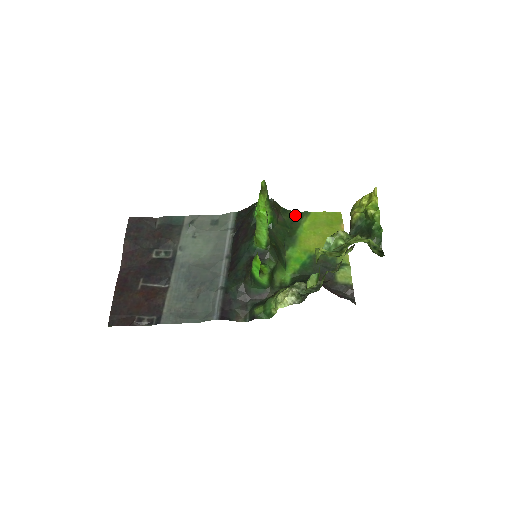
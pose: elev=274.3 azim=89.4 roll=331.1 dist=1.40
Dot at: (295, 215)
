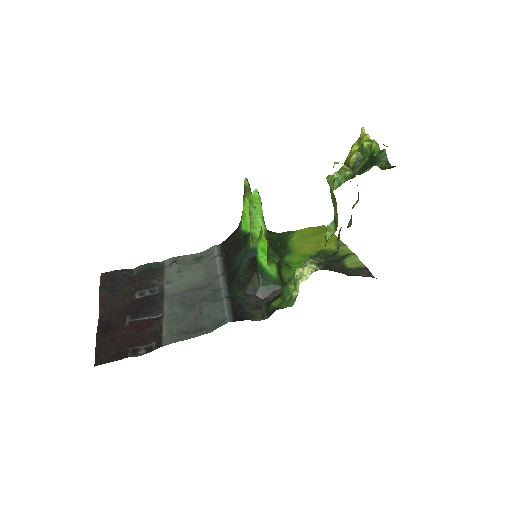
Dot at: (280, 235)
